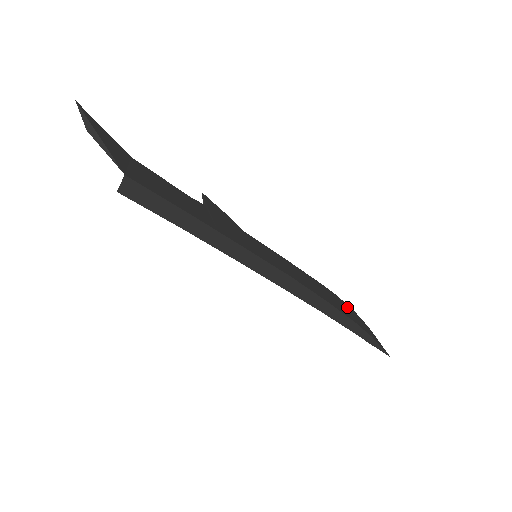
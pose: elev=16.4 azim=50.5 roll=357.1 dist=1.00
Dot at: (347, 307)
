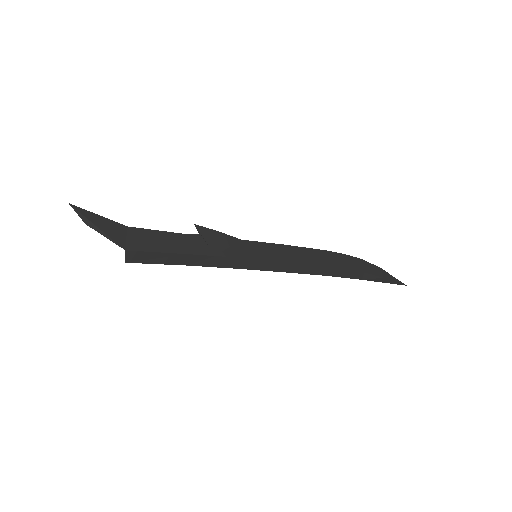
Dot at: (355, 260)
